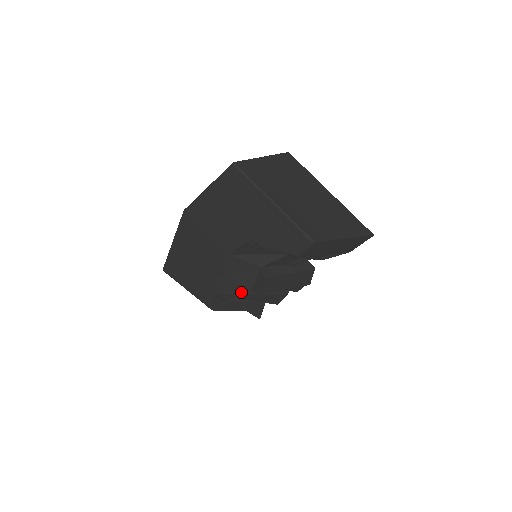
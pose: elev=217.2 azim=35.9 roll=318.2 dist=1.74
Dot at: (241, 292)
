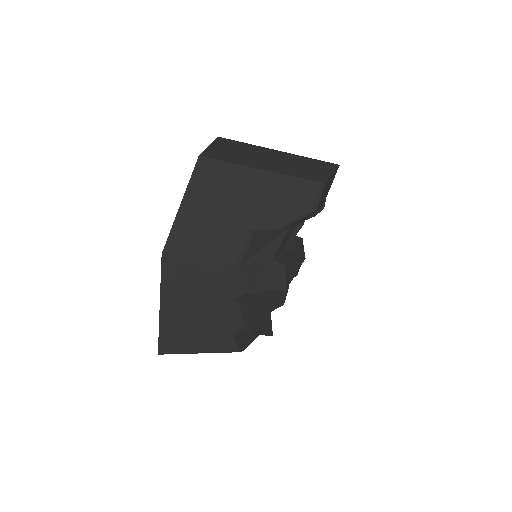
Dot at: (258, 308)
